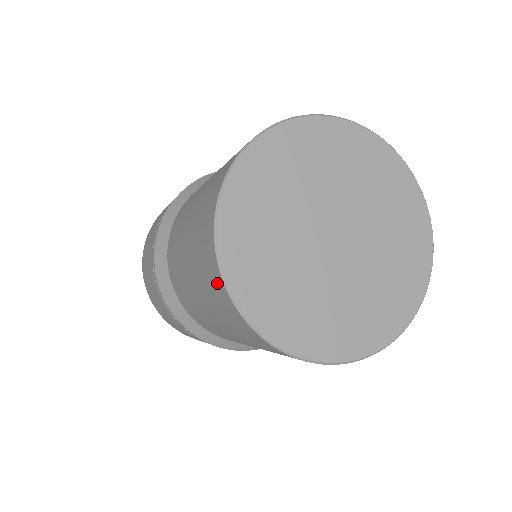
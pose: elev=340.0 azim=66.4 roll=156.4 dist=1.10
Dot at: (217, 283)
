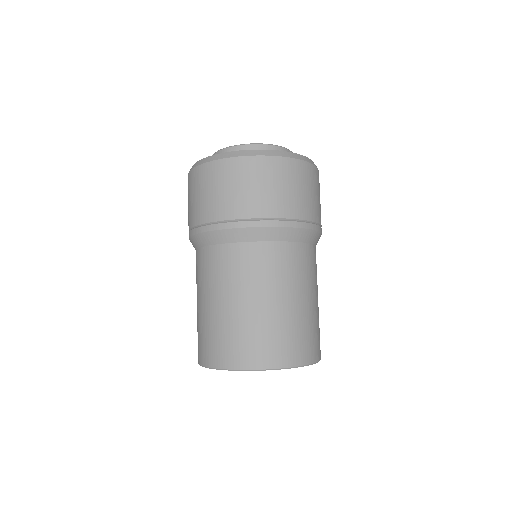
Dot at: occluded
